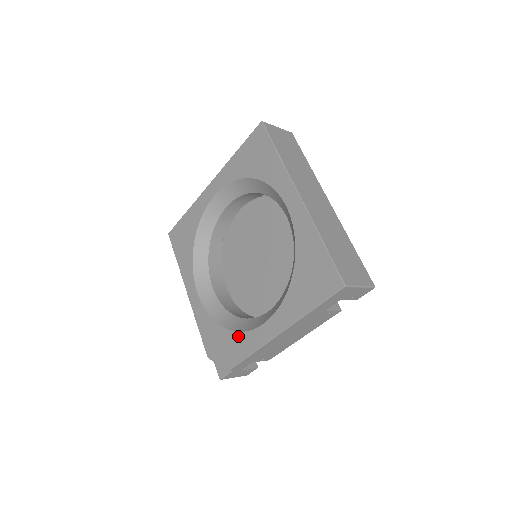
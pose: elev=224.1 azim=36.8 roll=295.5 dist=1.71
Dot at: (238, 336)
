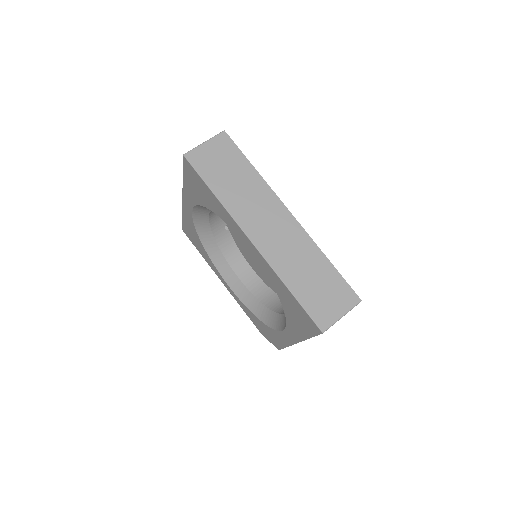
Dot at: (272, 331)
